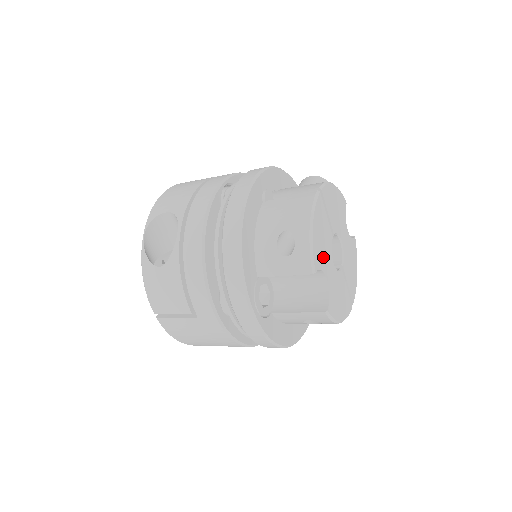
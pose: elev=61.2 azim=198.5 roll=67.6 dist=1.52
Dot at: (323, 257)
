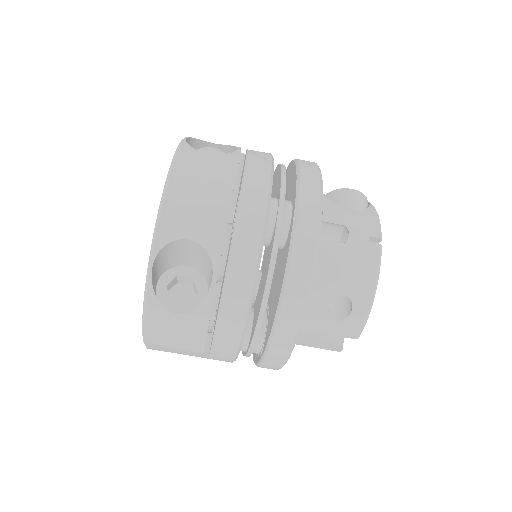
Dot at: occluded
